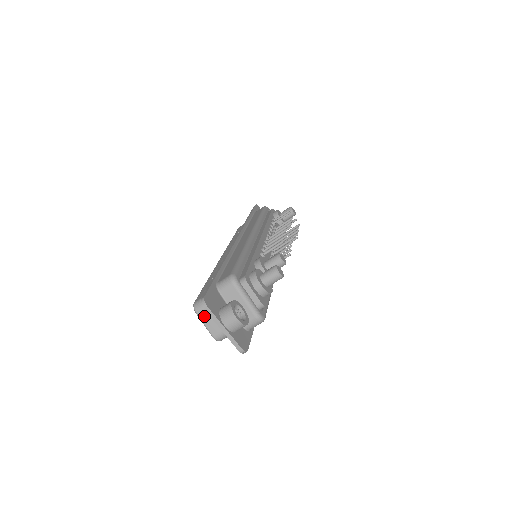
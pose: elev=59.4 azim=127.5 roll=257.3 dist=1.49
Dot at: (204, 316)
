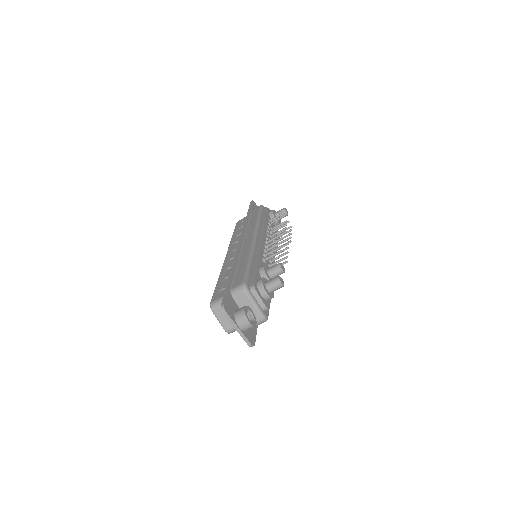
Dot at: (219, 314)
